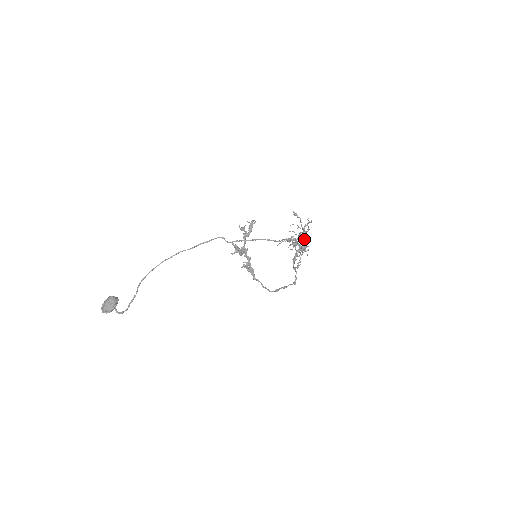
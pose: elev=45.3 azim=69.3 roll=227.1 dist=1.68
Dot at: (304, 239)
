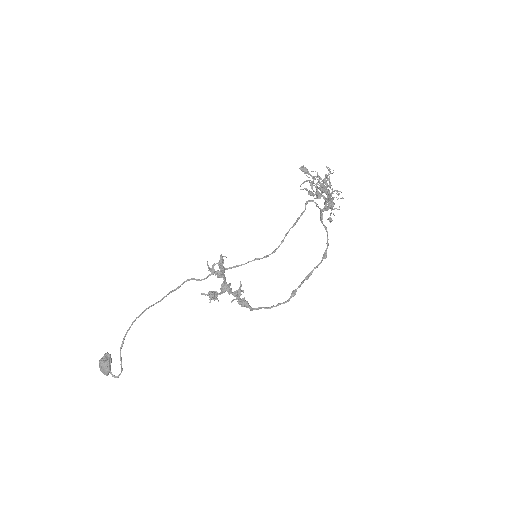
Dot at: (327, 196)
